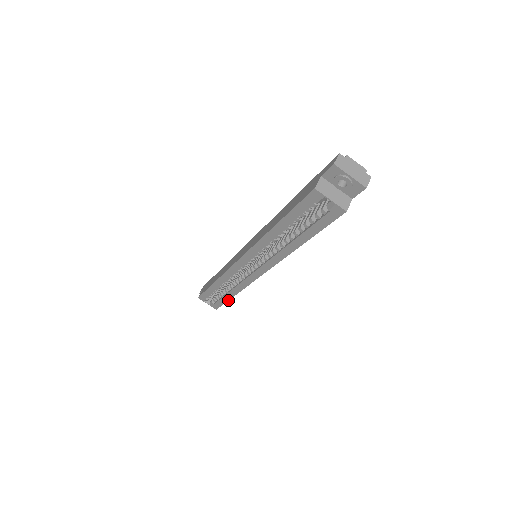
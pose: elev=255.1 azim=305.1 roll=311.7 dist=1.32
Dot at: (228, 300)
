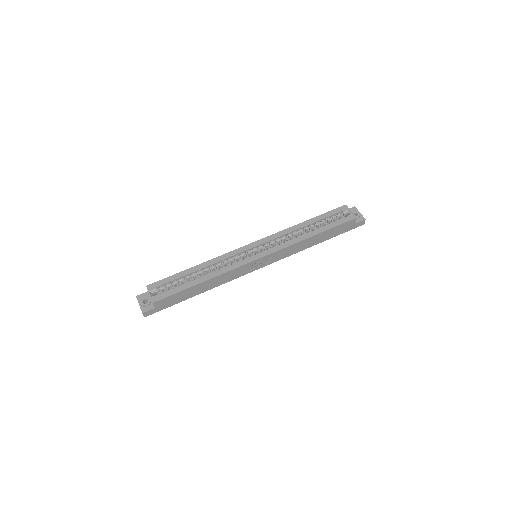
Dot at: (188, 288)
